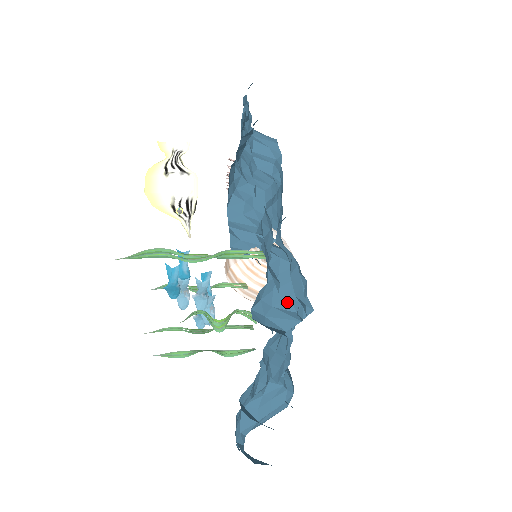
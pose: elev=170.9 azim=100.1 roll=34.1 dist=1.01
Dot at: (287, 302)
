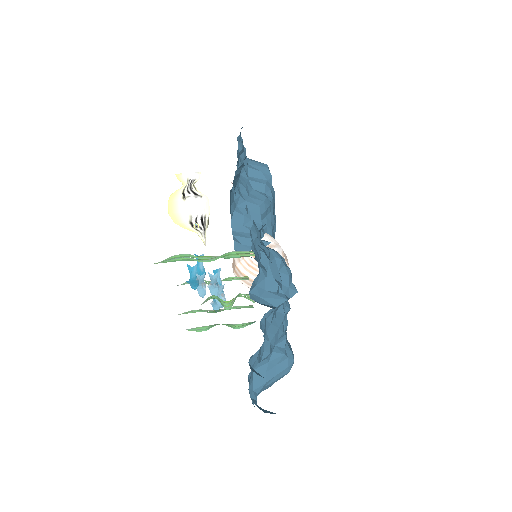
Dot at: (276, 286)
